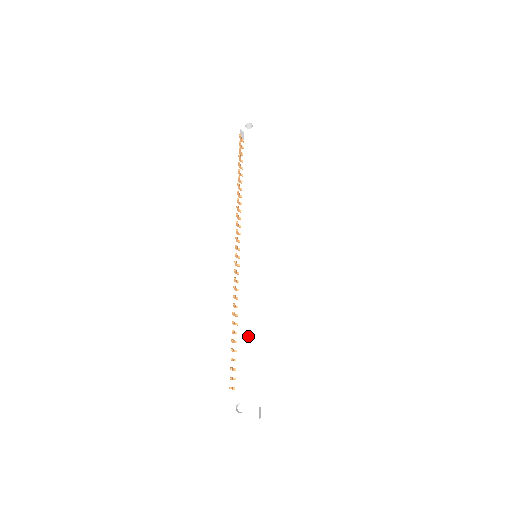
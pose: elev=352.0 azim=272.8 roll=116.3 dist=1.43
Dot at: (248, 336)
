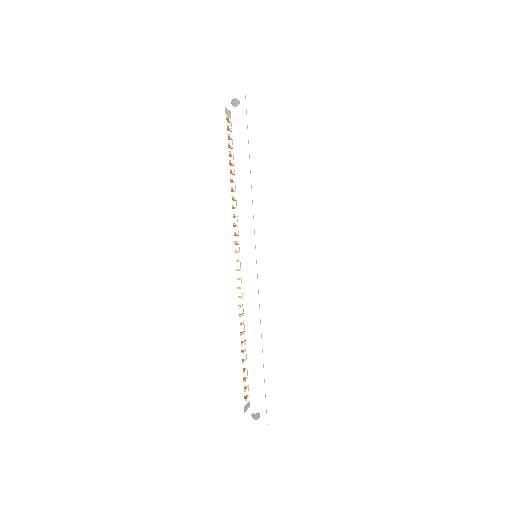
Dot at: (257, 345)
